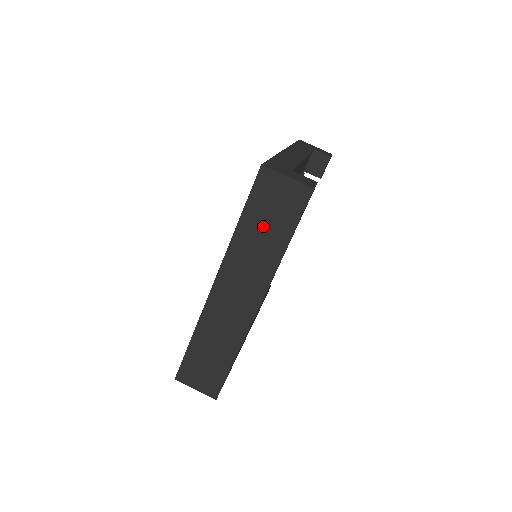
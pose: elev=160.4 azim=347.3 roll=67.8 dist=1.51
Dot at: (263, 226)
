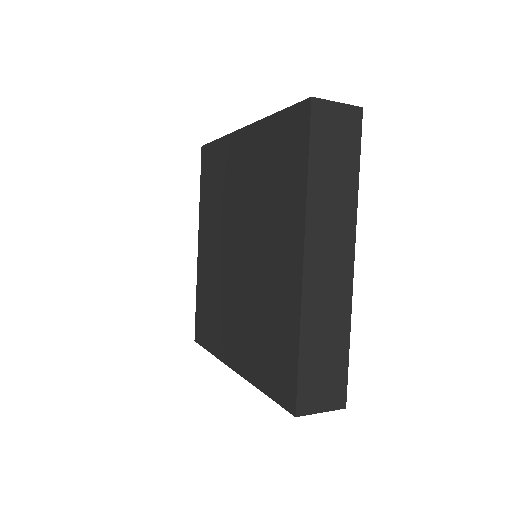
Dot at: (332, 166)
